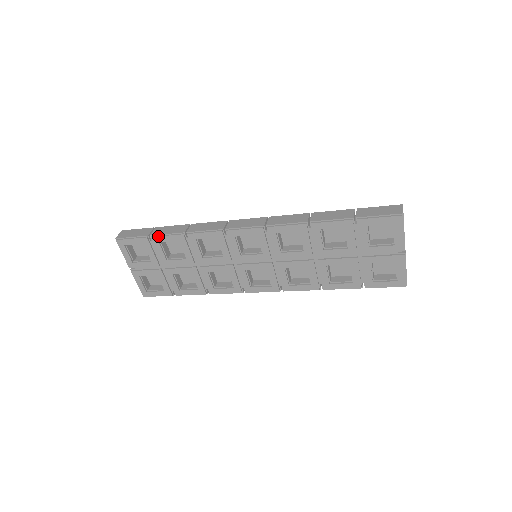
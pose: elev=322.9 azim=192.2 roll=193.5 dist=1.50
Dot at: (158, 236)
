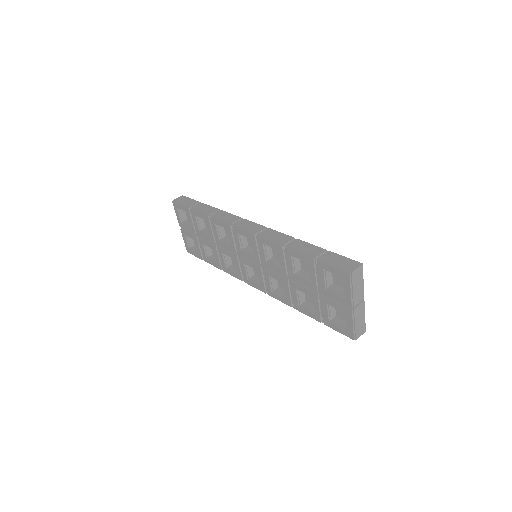
Dot at: (194, 210)
